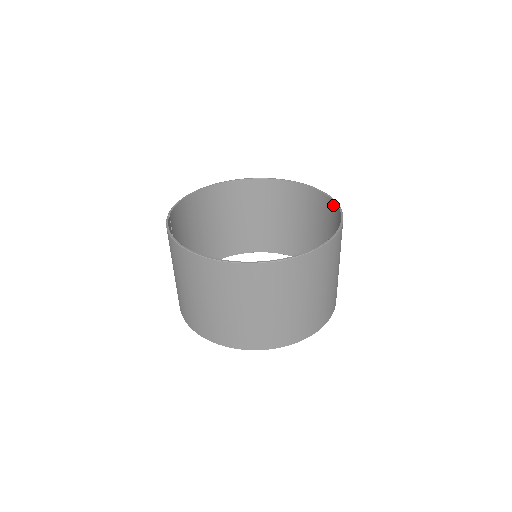
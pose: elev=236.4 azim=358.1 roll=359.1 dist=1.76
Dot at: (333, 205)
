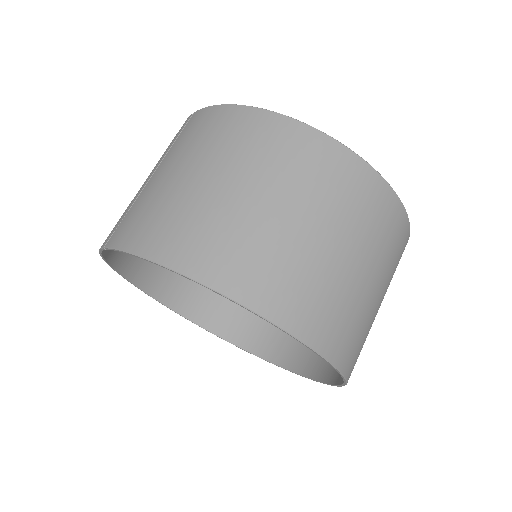
Dot at: occluded
